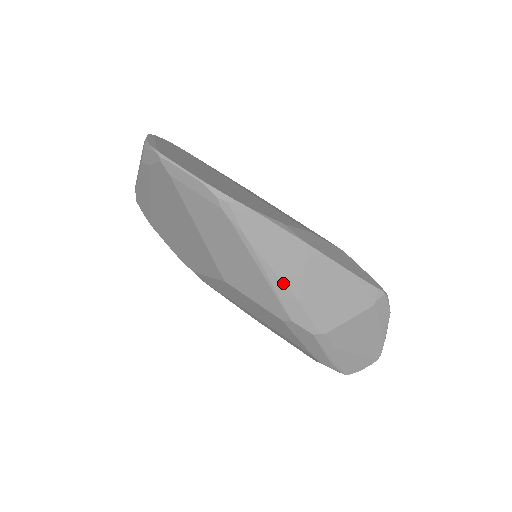
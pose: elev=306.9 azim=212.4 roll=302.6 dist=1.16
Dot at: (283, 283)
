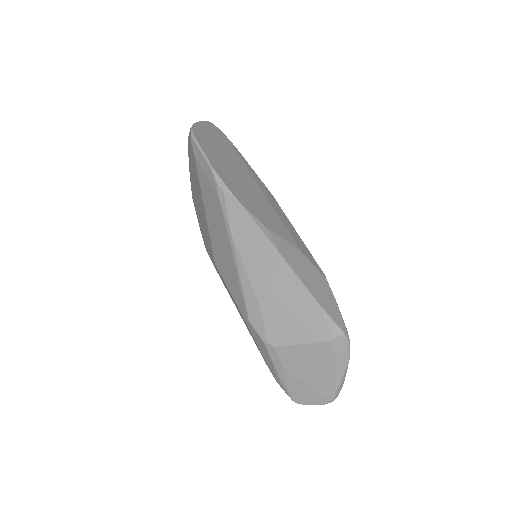
Dot at: (250, 282)
